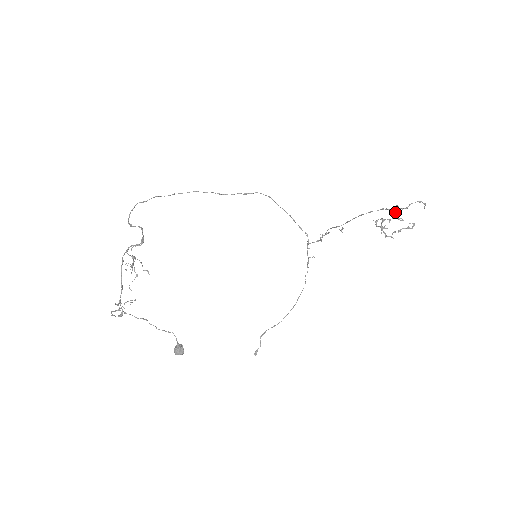
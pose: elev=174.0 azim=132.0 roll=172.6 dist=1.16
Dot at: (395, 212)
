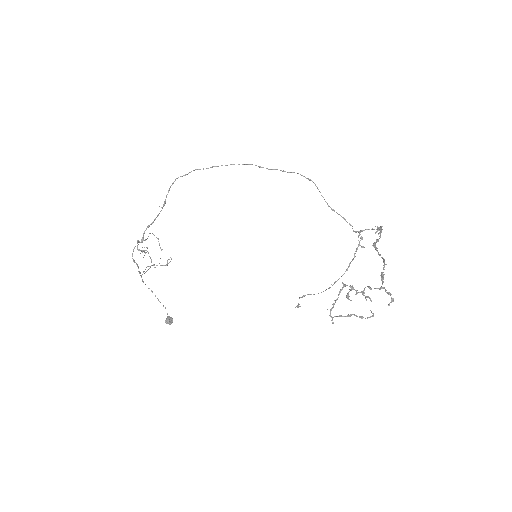
Dot at: (365, 287)
